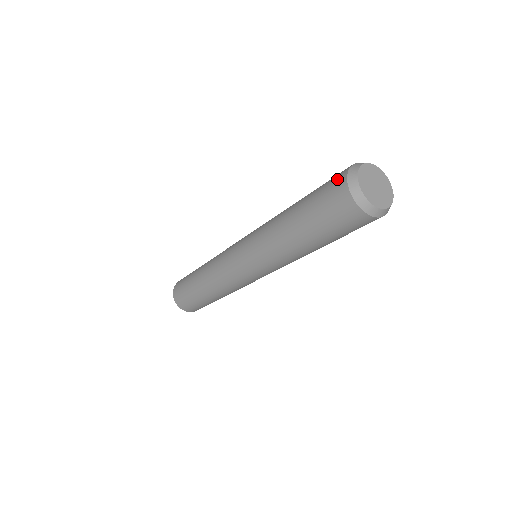
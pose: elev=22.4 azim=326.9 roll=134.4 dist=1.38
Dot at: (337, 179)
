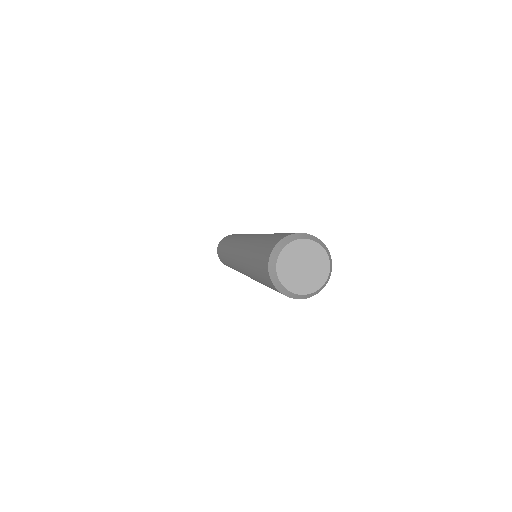
Dot at: (276, 240)
